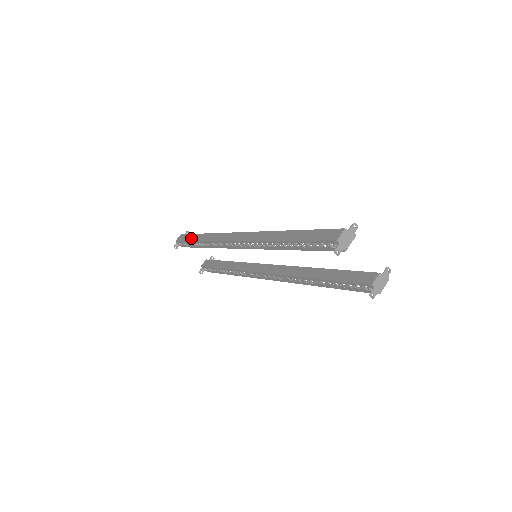
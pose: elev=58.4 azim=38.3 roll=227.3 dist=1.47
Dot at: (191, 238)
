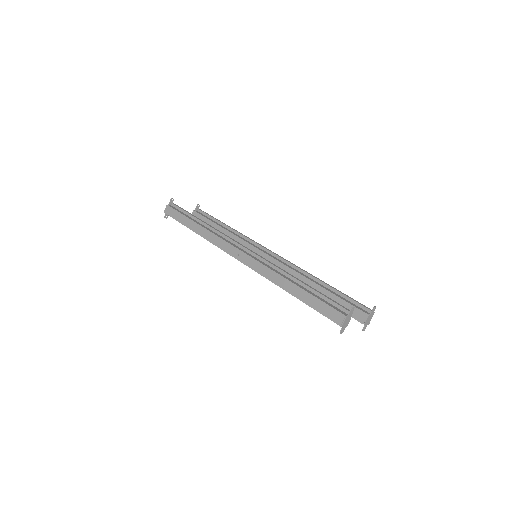
Dot at: (184, 222)
